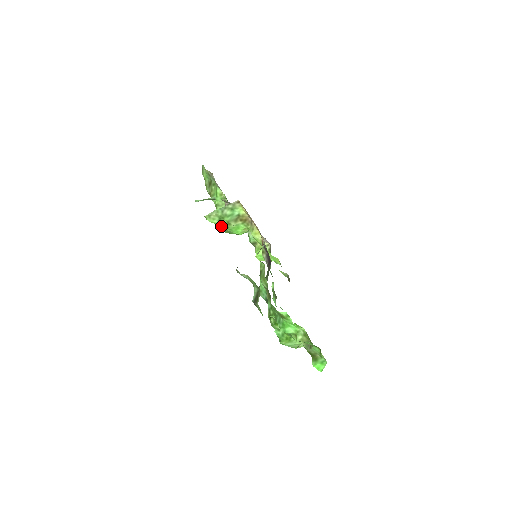
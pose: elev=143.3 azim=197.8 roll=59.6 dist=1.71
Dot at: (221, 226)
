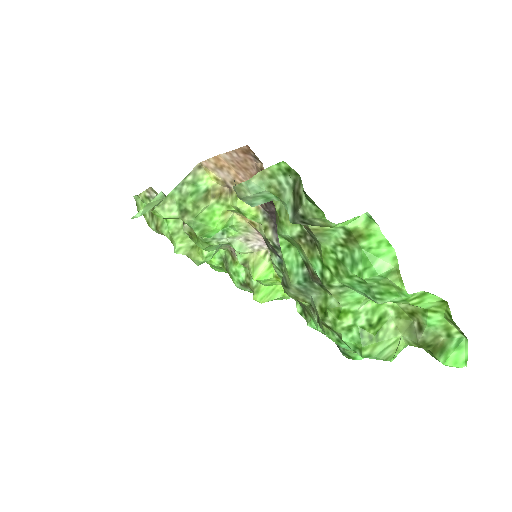
Dot at: (185, 218)
